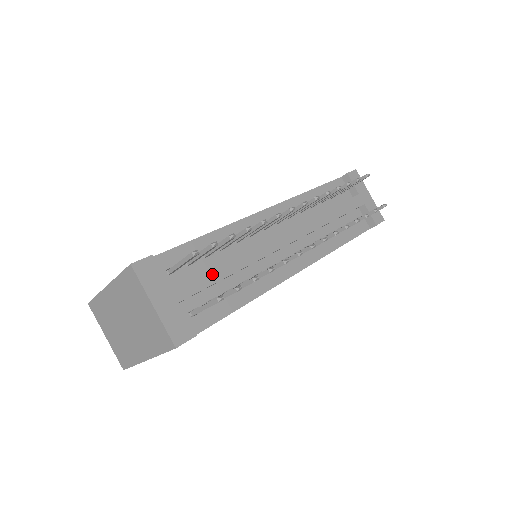
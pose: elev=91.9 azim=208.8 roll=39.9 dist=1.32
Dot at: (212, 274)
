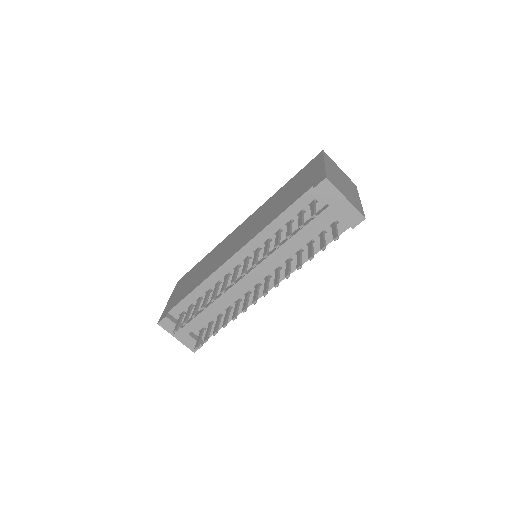
Dot at: (202, 316)
